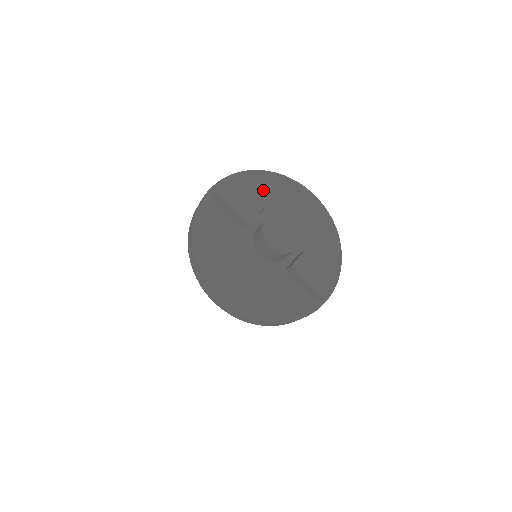
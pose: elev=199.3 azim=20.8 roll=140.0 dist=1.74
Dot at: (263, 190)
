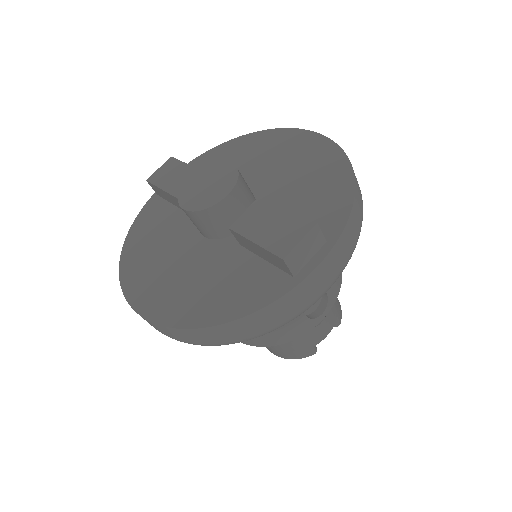
Dot at: (229, 159)
